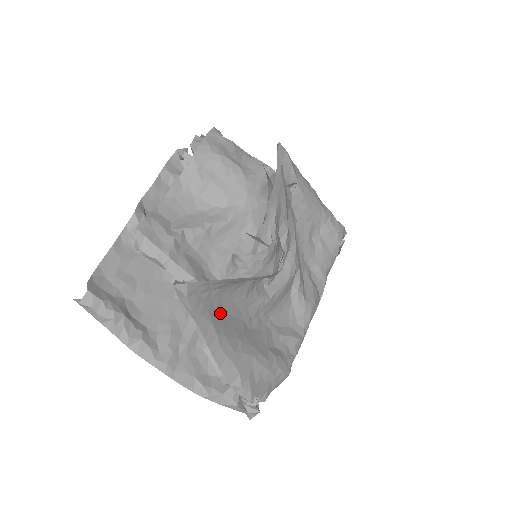
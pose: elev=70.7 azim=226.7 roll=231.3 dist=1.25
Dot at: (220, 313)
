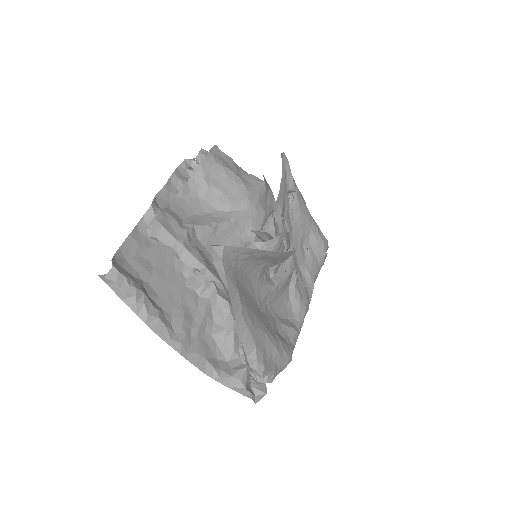
Dot at: (242, 286)
